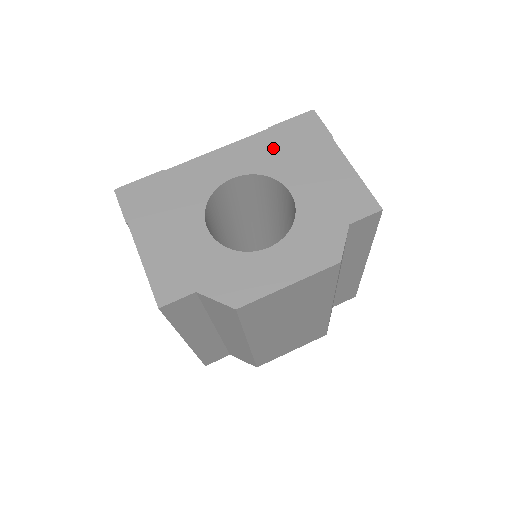
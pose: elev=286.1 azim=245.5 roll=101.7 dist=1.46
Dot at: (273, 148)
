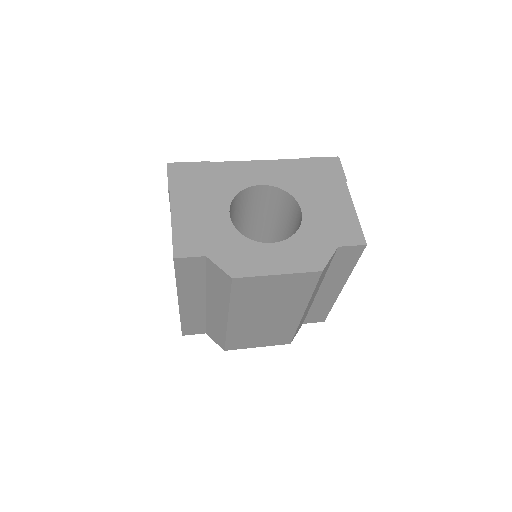
Dot at: (299, 174)
